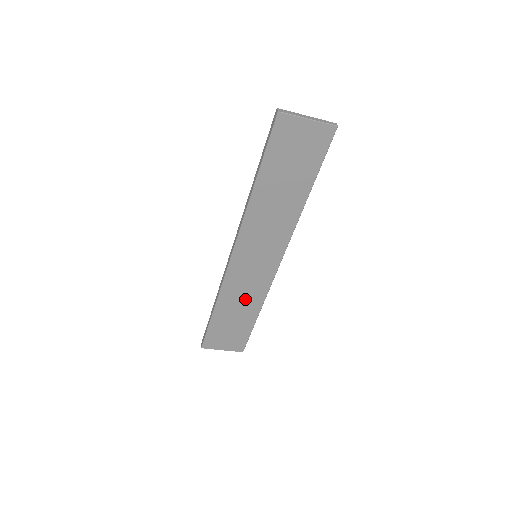
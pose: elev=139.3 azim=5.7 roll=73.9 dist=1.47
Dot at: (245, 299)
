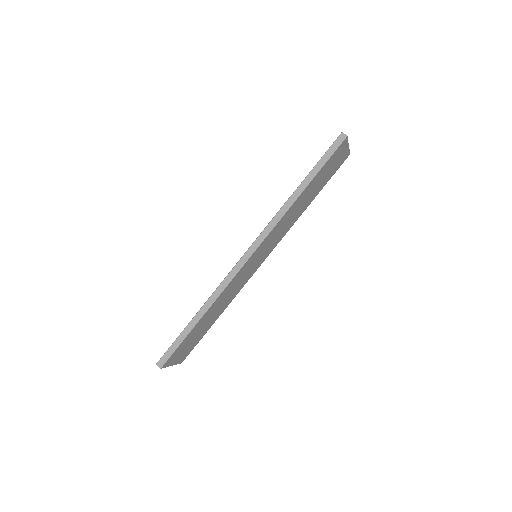
Dot at: (225, 301)
